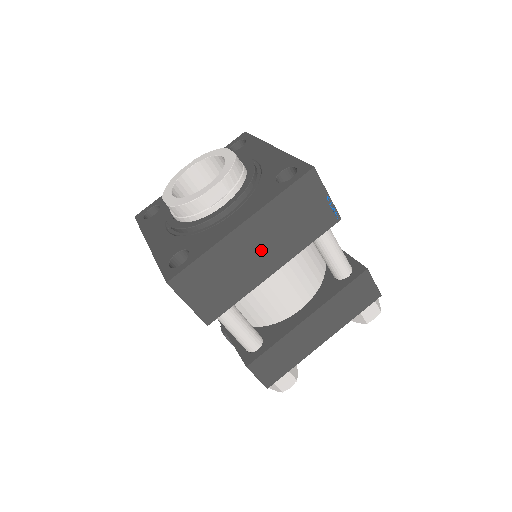
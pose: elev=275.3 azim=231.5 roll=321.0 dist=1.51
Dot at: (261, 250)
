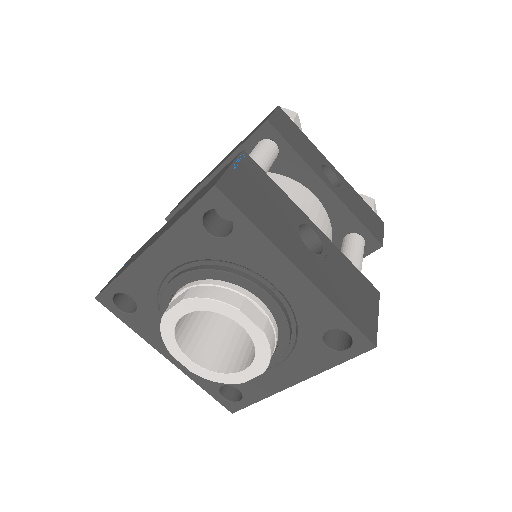
Dot at: occluded
